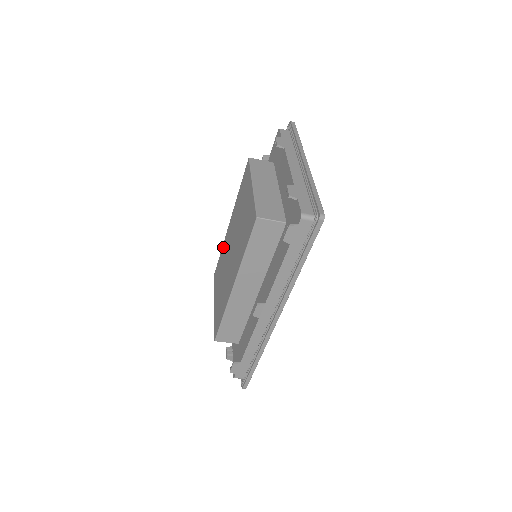
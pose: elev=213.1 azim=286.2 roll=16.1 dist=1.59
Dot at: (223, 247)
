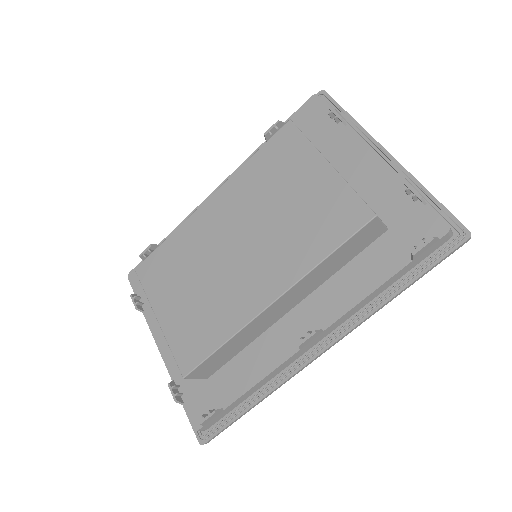
Dot at: (183, 232)
